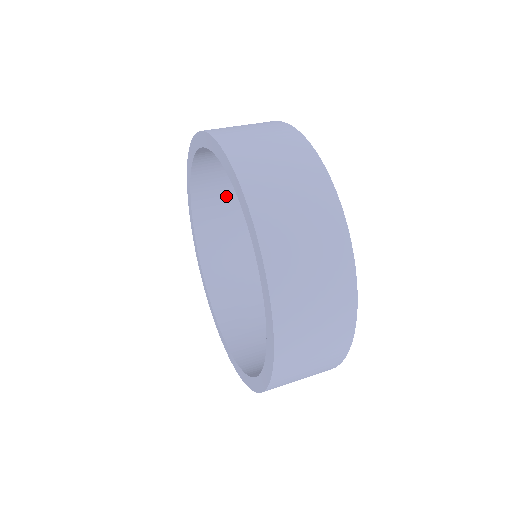
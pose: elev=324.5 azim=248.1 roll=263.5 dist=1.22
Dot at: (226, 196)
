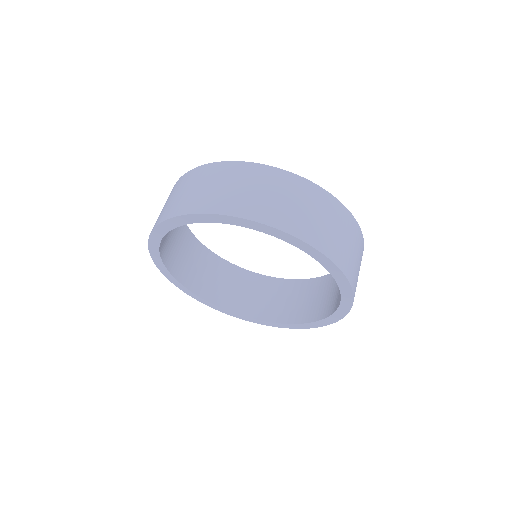
Dot at: occluded
